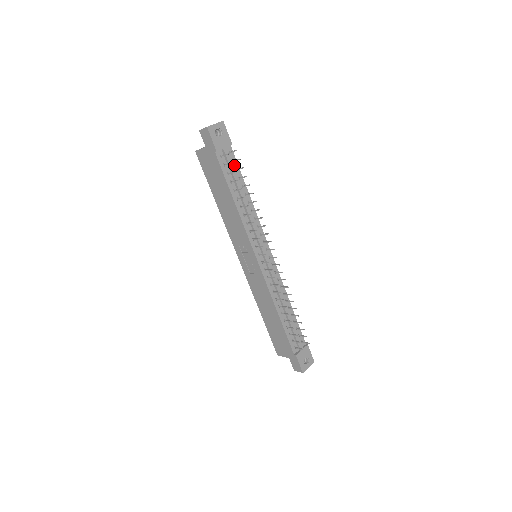
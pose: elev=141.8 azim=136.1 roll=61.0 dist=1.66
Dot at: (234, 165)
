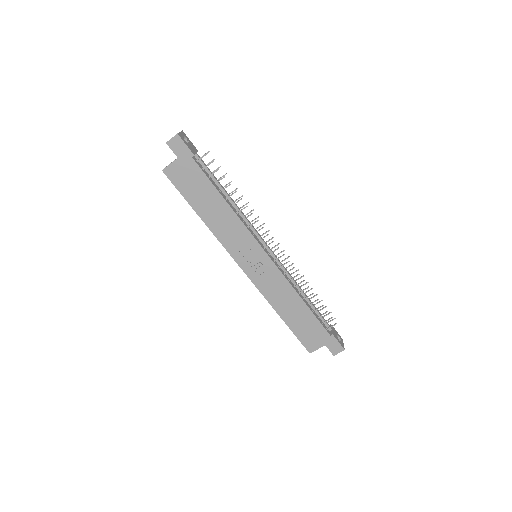
Dot at: occluded
